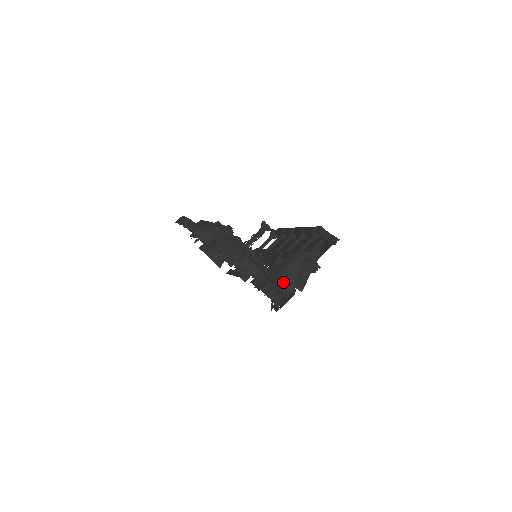
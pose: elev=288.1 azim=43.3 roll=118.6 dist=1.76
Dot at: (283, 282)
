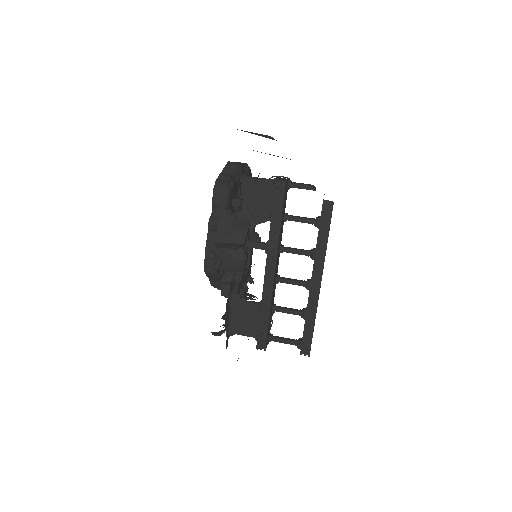
Dot at: occluded
